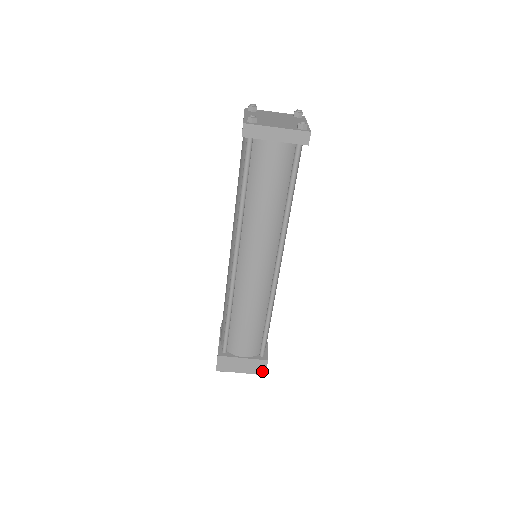
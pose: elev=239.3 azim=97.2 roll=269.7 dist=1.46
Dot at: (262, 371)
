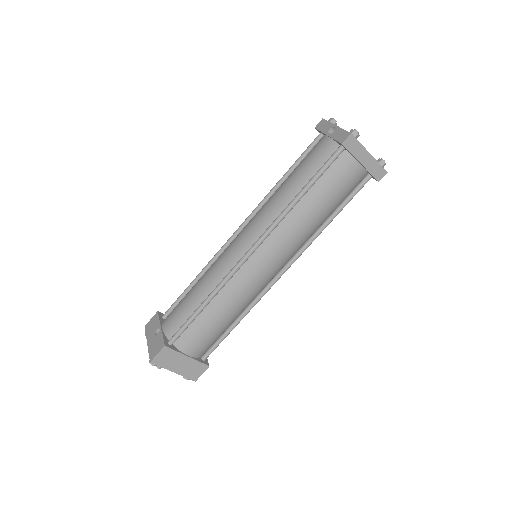
Dot at: (196, 376)
